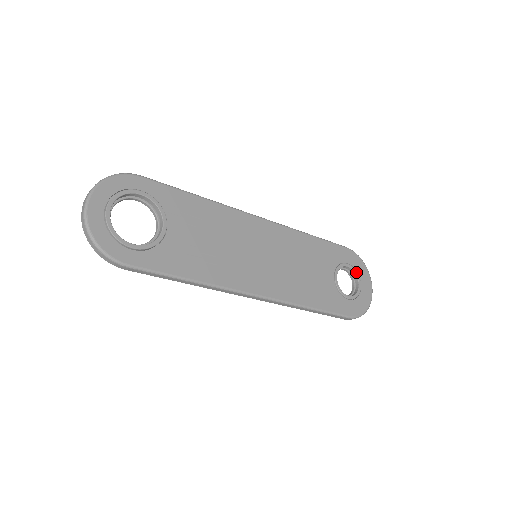
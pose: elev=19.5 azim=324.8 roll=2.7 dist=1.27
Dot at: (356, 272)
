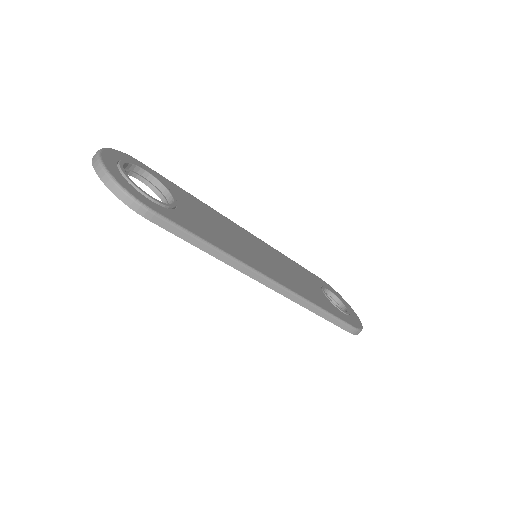
Dot at: (337, 296)
